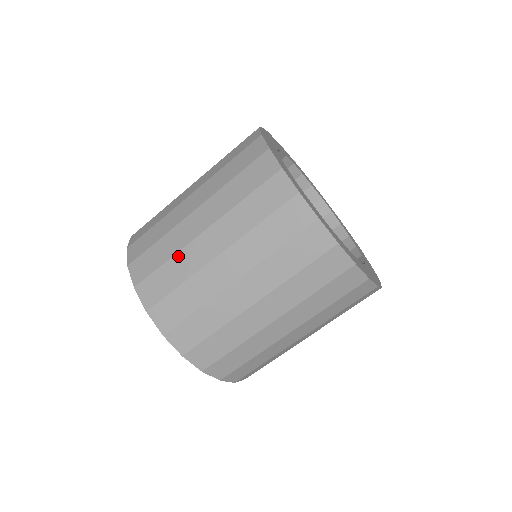
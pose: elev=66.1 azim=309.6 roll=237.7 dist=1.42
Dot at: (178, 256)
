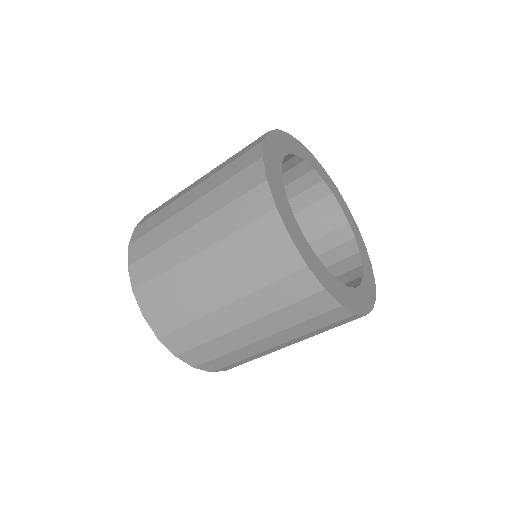
Dot at: (236, 352)
